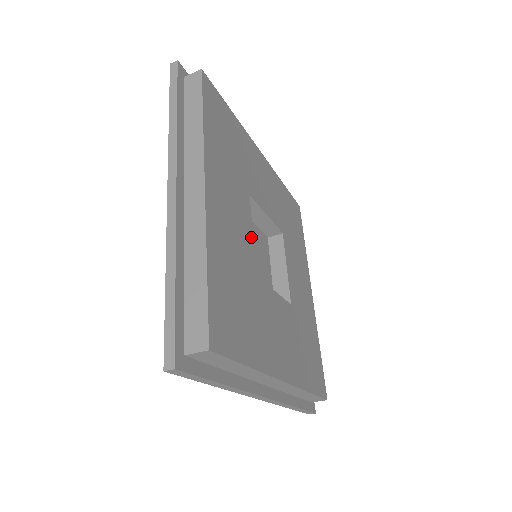
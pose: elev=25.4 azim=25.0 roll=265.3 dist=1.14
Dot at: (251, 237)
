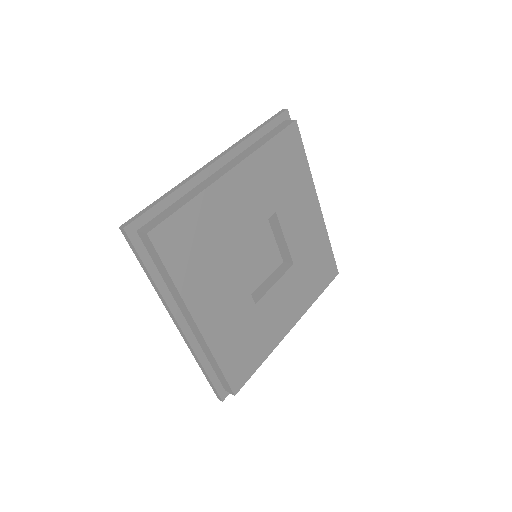
Dot at: (251, 231)
